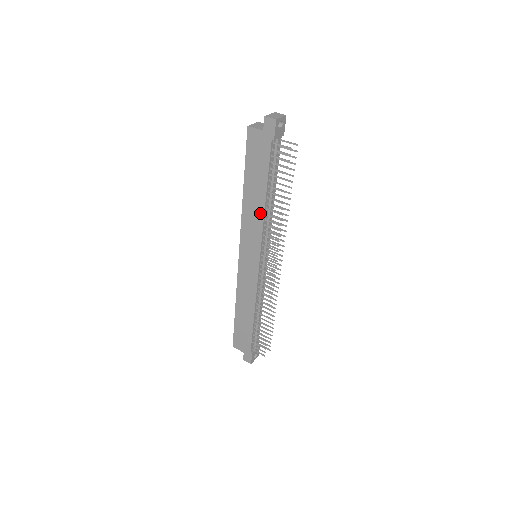
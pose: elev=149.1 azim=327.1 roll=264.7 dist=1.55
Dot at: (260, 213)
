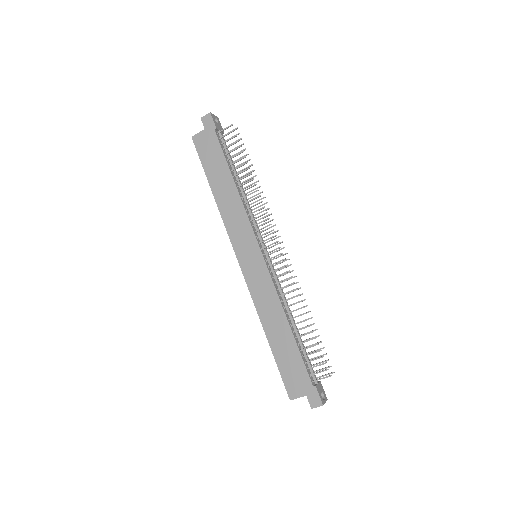
Dot at: (236, 199)
